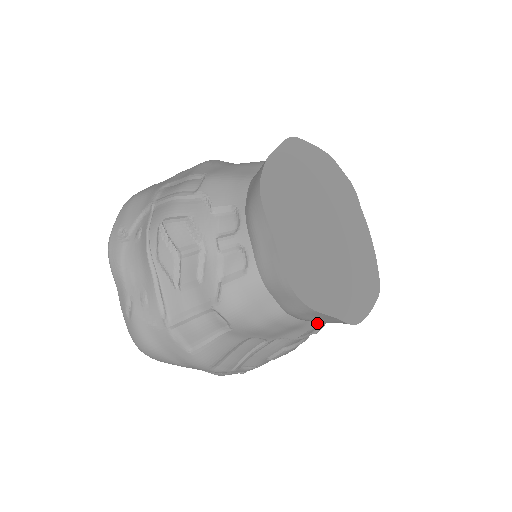
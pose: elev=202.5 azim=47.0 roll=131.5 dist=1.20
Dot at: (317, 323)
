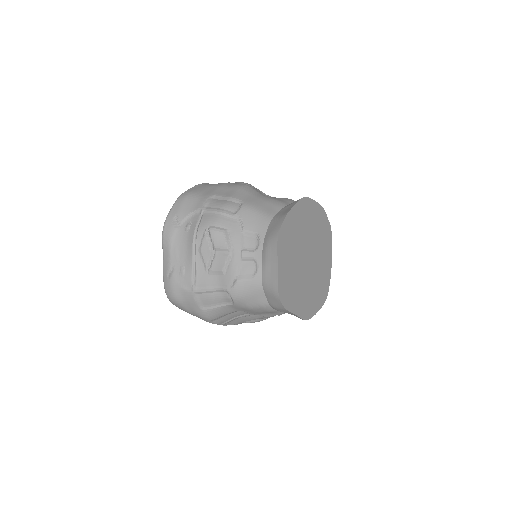
Dot at: occluded
